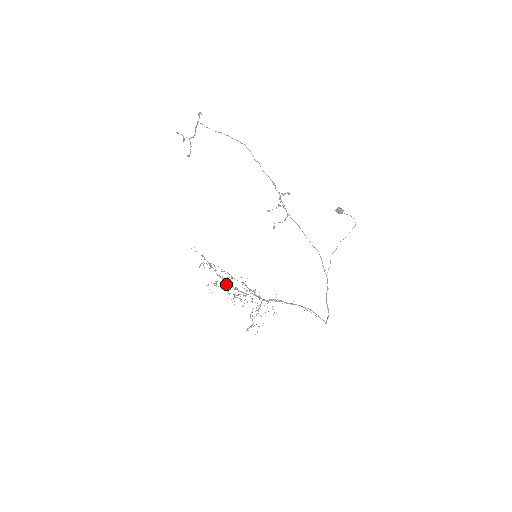
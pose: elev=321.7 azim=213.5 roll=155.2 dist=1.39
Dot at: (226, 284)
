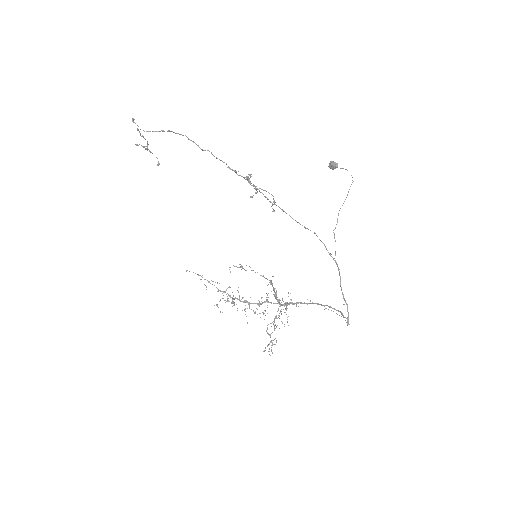
Dot at: (233, 299)
